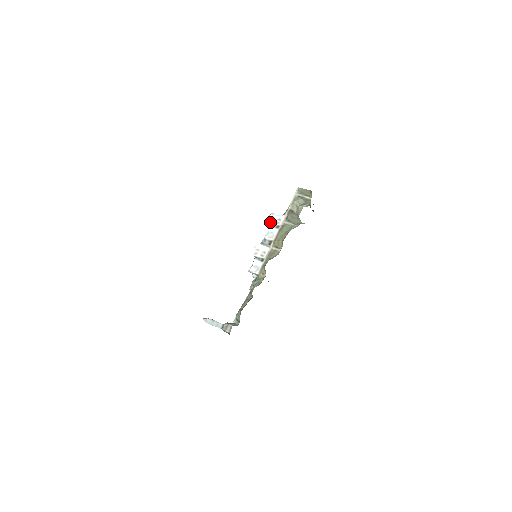
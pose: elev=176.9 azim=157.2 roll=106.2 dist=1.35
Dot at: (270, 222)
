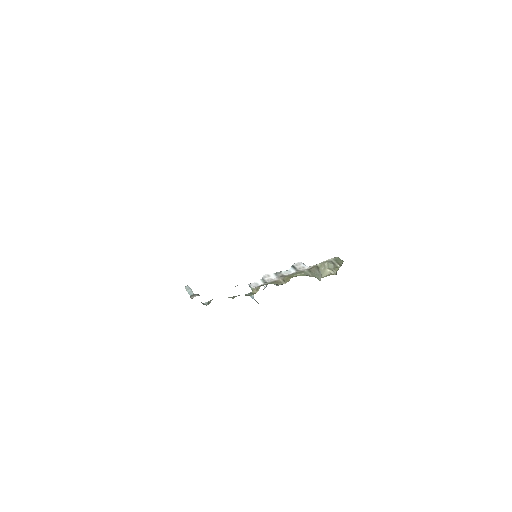
Dot at: (295, 265)
